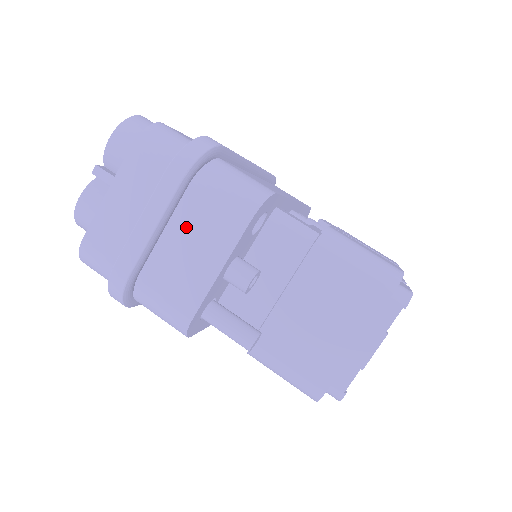
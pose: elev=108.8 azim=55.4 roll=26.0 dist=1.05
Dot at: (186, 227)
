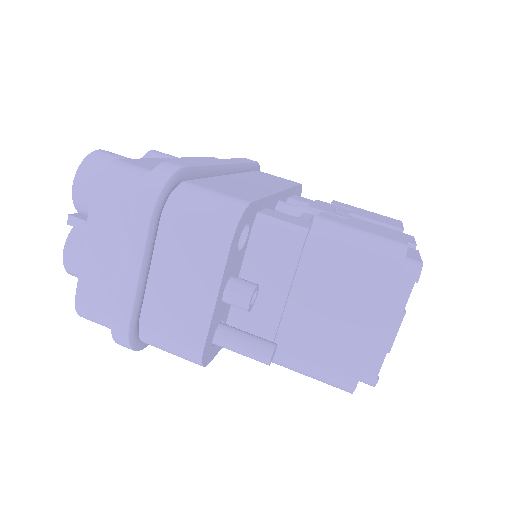
Dot at: (170, 264)
